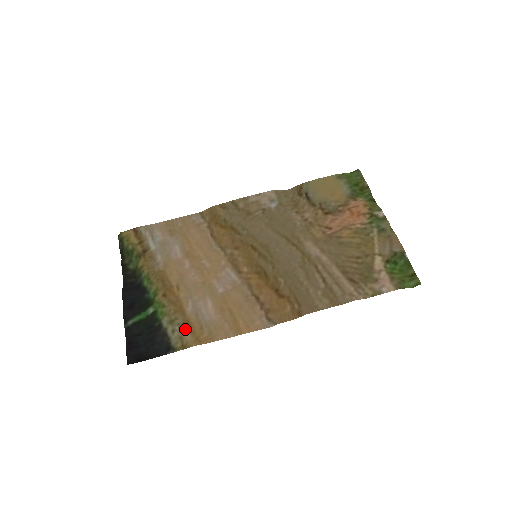
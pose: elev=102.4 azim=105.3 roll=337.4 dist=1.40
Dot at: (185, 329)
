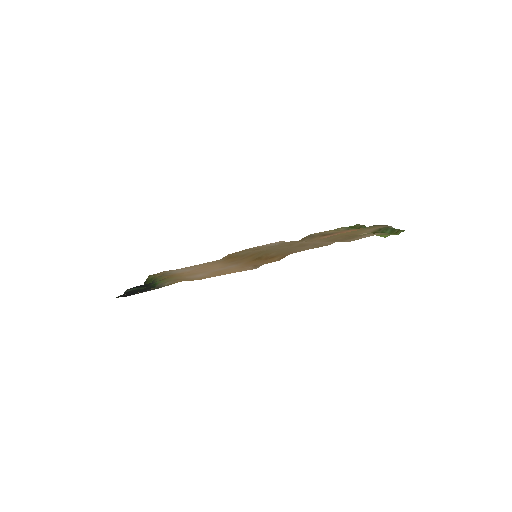
Dot at: (176, 280)
